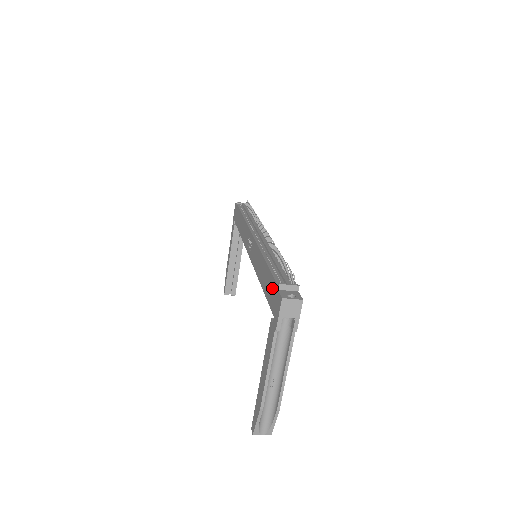
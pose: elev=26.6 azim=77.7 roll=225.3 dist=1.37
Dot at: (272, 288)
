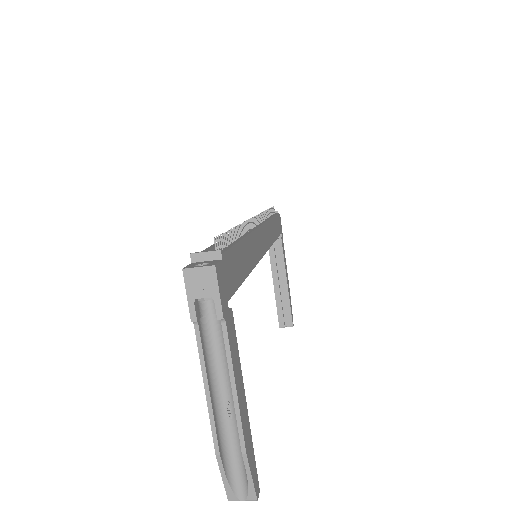
Dot at: occluded
